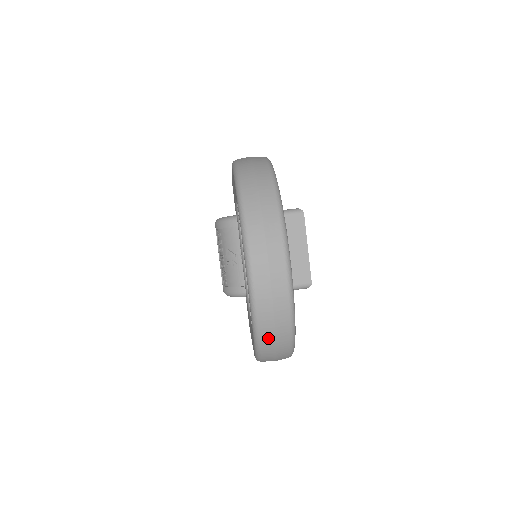
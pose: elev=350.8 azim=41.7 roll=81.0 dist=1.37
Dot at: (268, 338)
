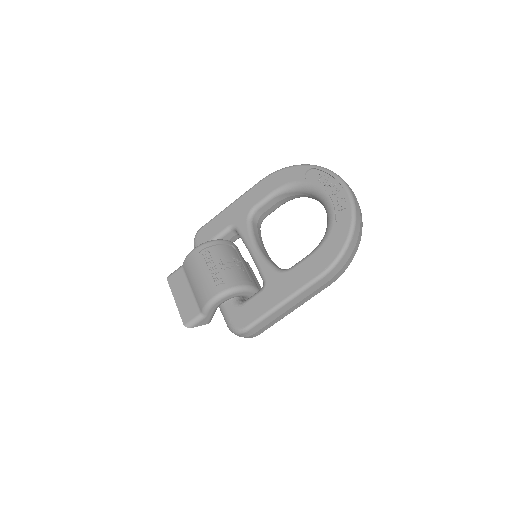
Dot at: (358, 225)
